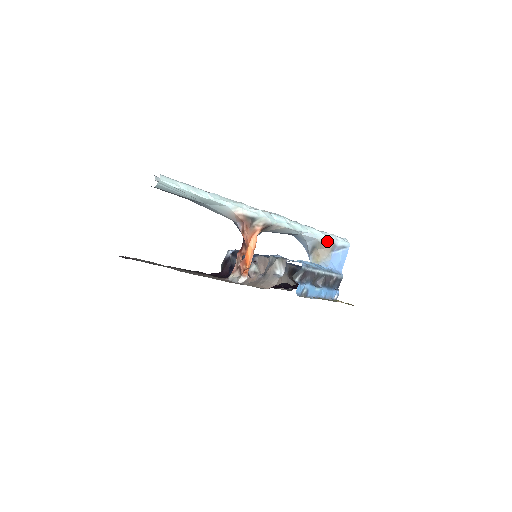
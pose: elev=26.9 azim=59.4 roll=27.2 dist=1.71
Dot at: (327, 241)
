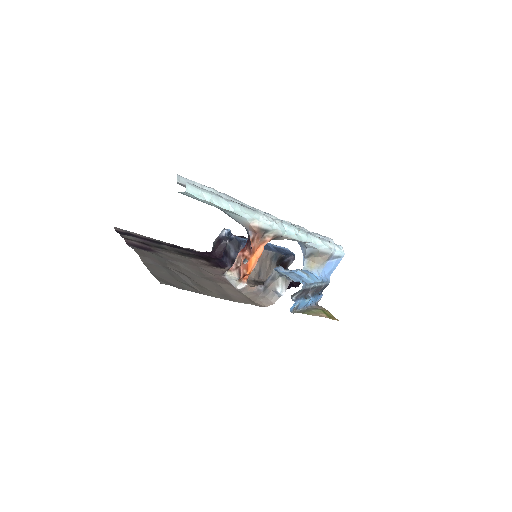
Dot at: (326, 251)
